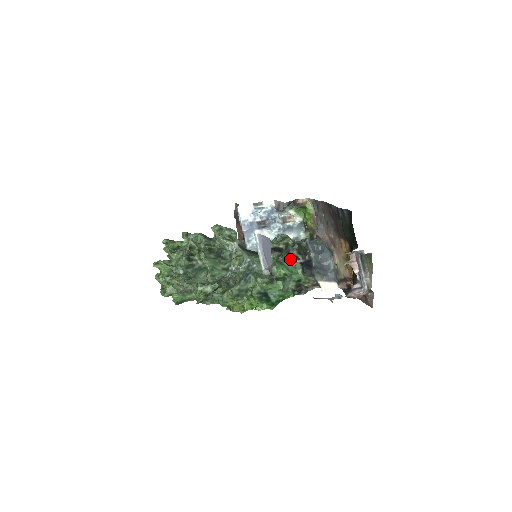
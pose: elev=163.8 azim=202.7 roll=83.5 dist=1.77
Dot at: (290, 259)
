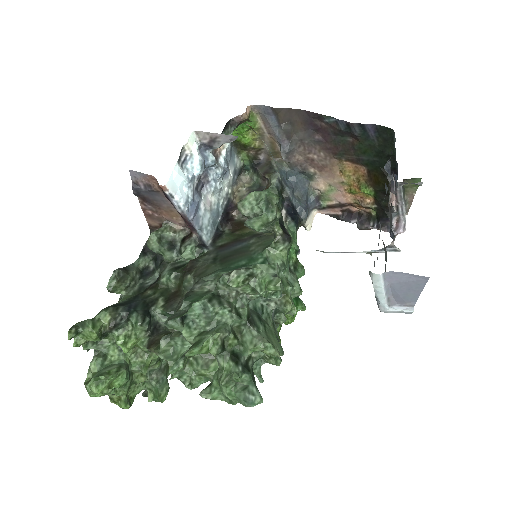
Dot at: occluded
